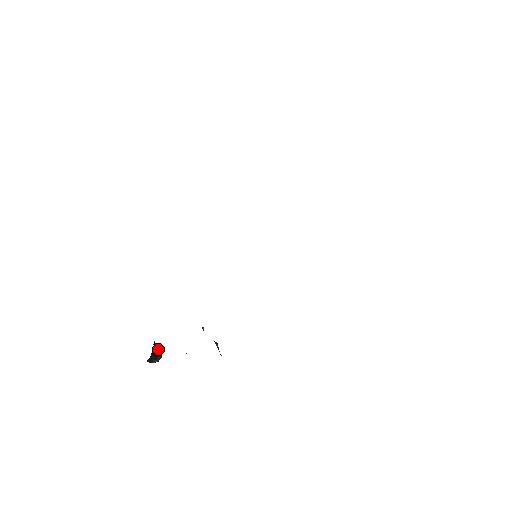
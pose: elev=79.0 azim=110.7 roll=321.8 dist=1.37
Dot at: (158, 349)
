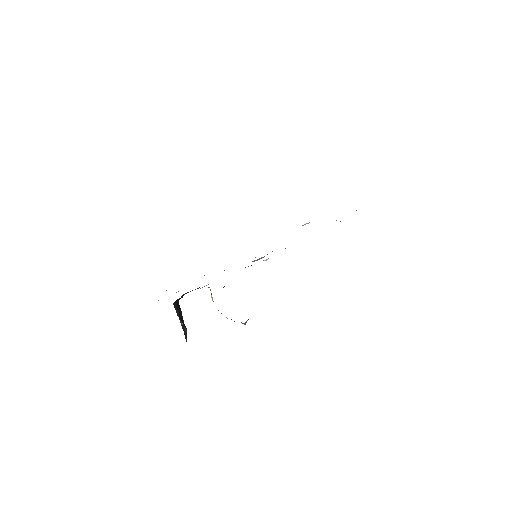
Dot at: (183, 322)
